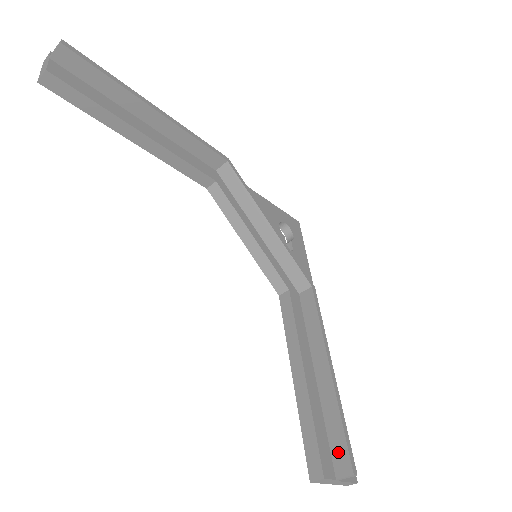
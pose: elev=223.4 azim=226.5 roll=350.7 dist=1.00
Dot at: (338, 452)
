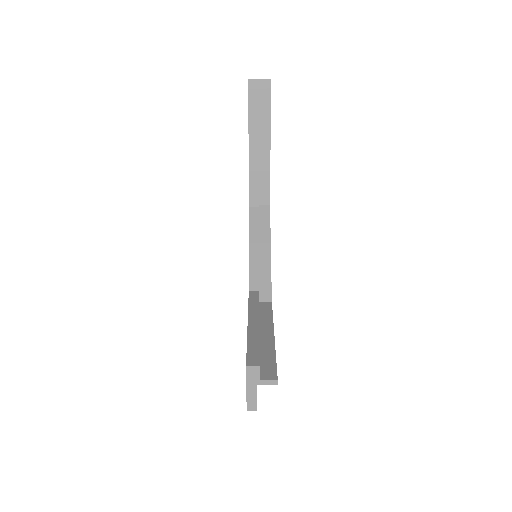
Dot at: (267, 368)
